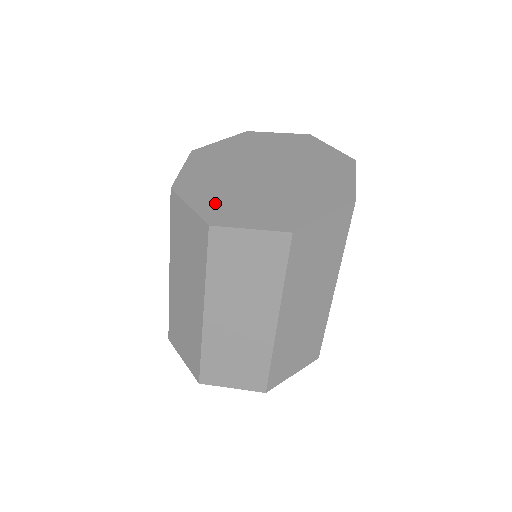
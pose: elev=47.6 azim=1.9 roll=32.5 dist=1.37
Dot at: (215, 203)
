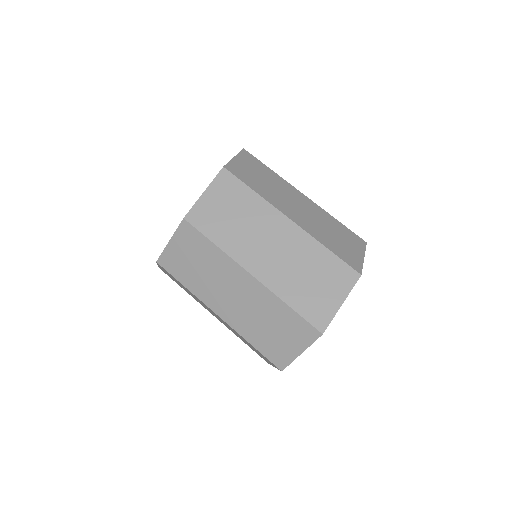
Dot at: occluded
